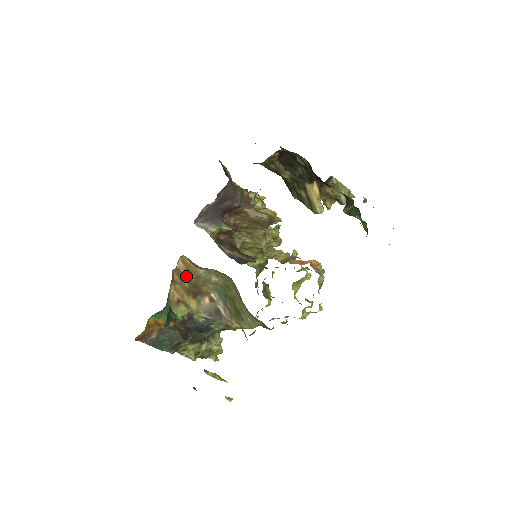
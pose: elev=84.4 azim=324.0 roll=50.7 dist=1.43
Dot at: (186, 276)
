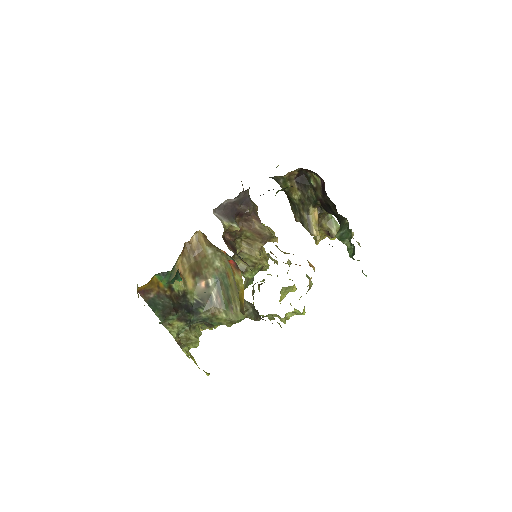
Dot at: (195, 252)
